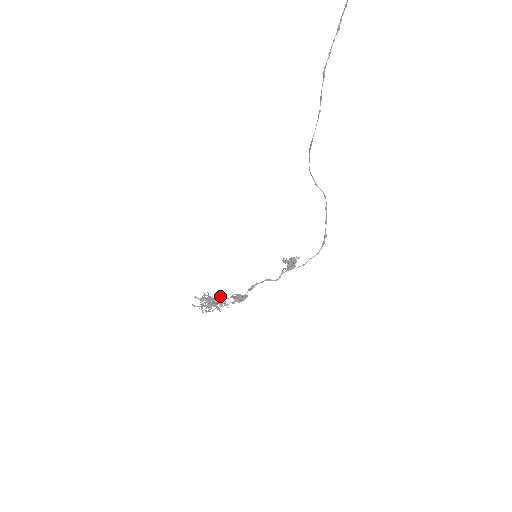
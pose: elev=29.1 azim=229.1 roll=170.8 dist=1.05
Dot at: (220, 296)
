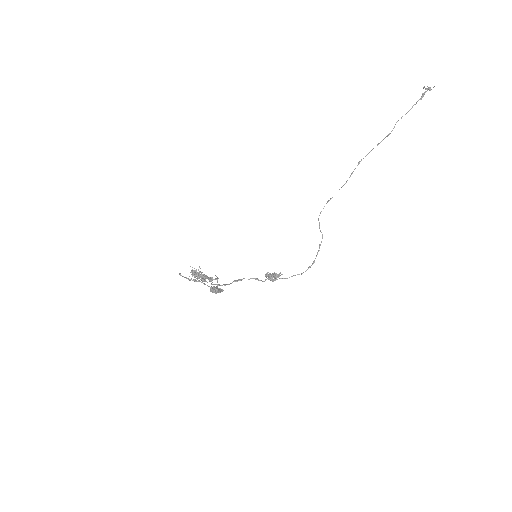
Dot at: occluded
